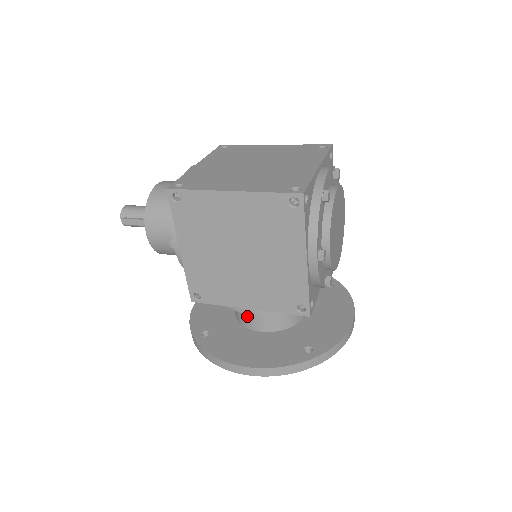
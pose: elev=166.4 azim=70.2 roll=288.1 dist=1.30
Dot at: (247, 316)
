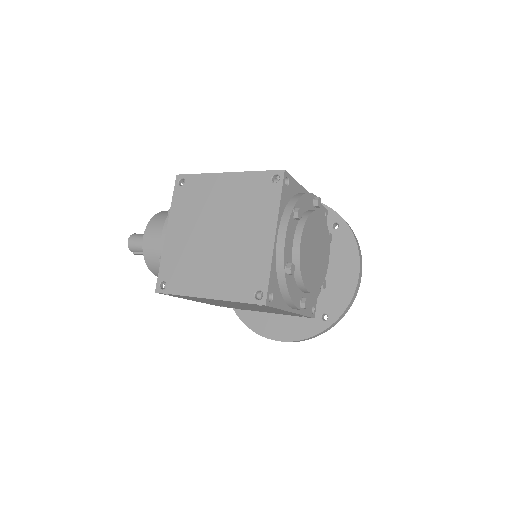
Dot at: occluded
